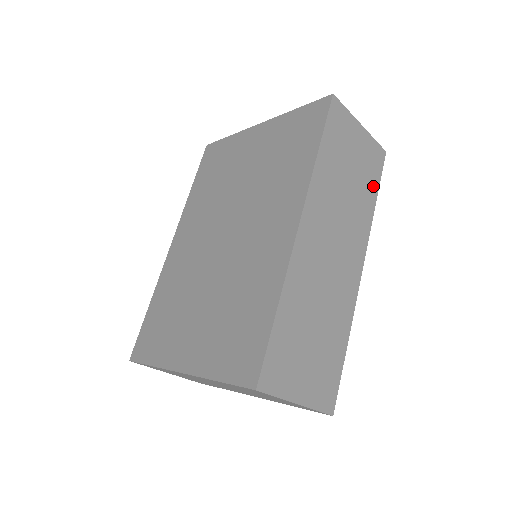
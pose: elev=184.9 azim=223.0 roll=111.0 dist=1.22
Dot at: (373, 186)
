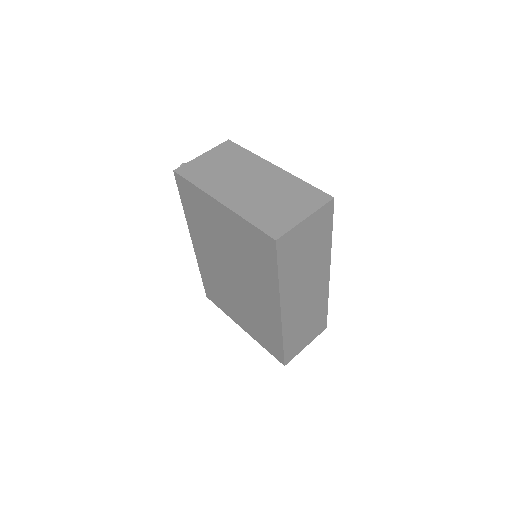
Dot at: (327, 231)
